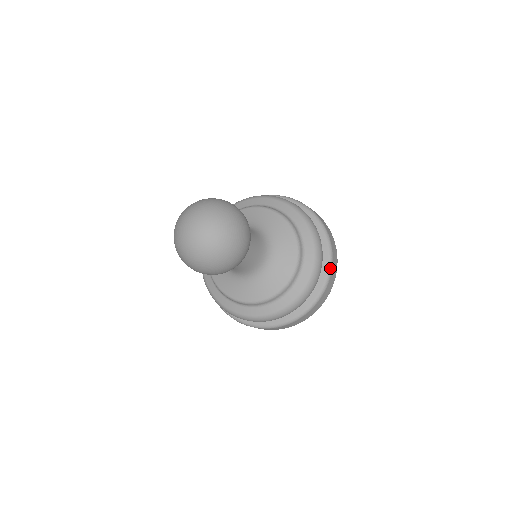
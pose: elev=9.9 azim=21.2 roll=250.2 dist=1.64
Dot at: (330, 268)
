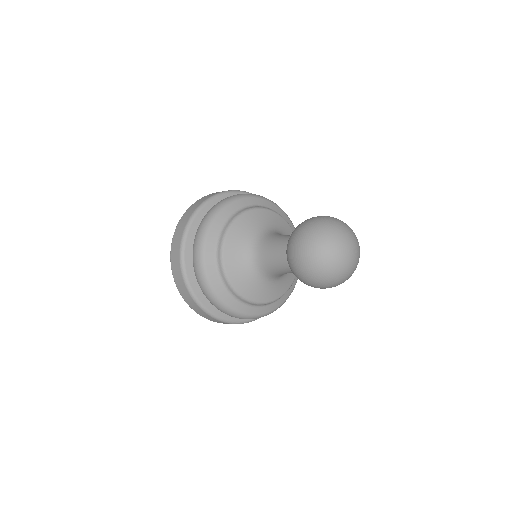
Dot at: occluded
